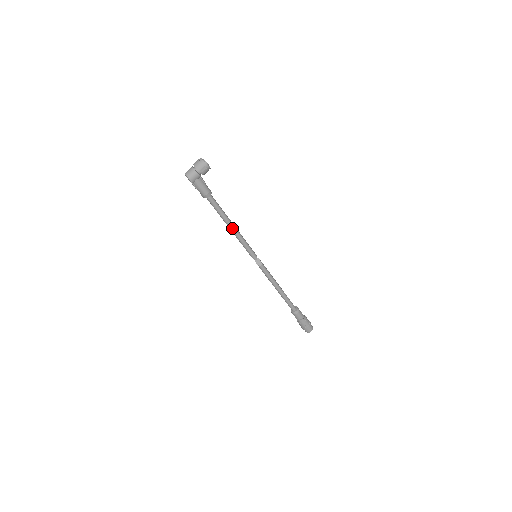
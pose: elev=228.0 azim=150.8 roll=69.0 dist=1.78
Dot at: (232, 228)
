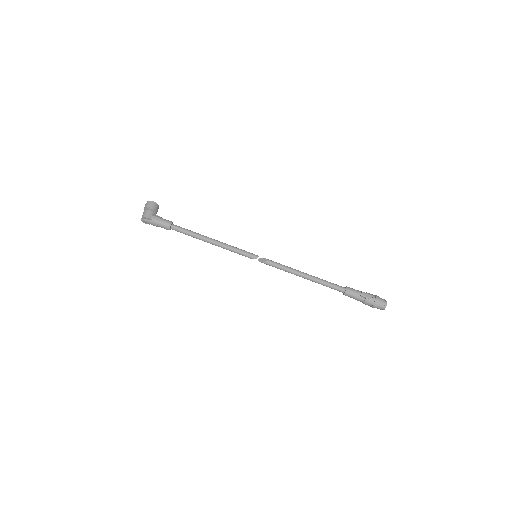
Dot at: (212, 240)
